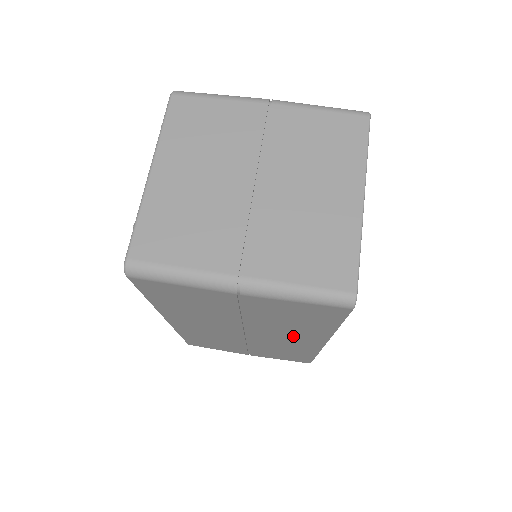
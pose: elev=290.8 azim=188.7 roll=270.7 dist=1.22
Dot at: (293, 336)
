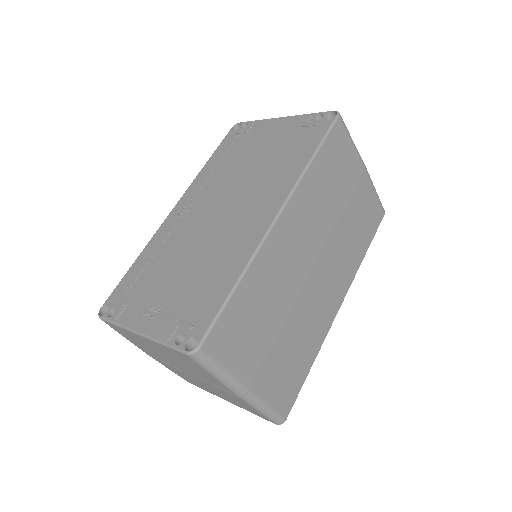
Dot at: (338, 276)
